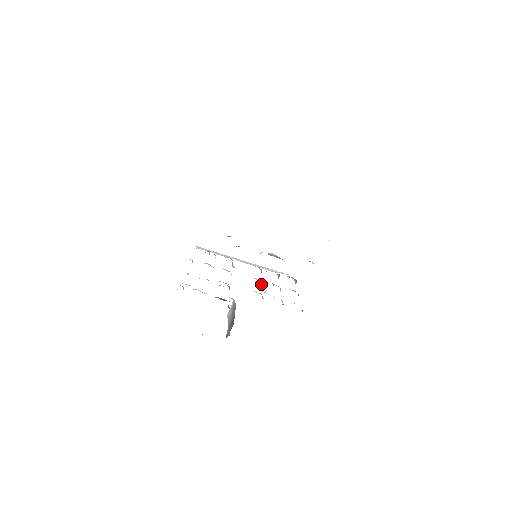
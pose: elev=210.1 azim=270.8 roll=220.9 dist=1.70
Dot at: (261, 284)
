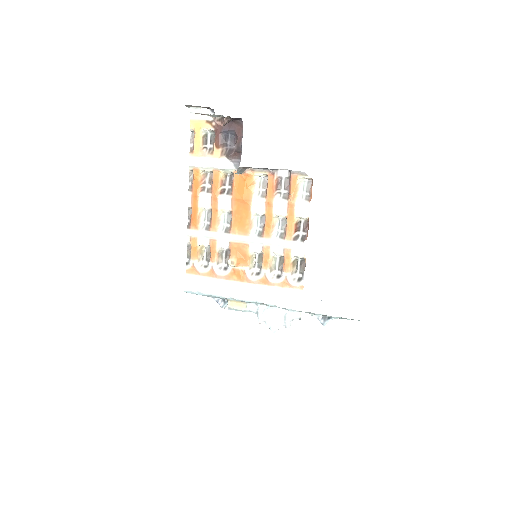
Dot at: (264, 224)
